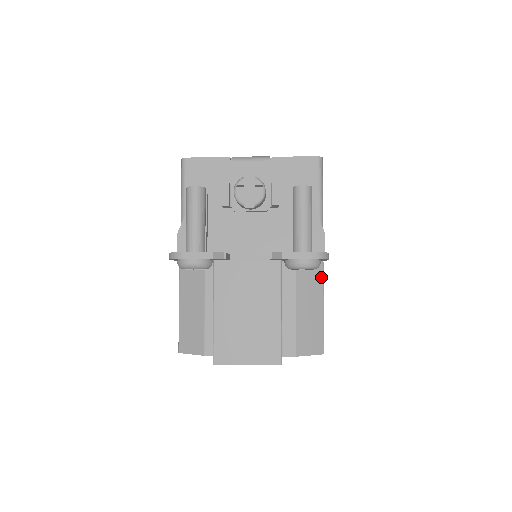
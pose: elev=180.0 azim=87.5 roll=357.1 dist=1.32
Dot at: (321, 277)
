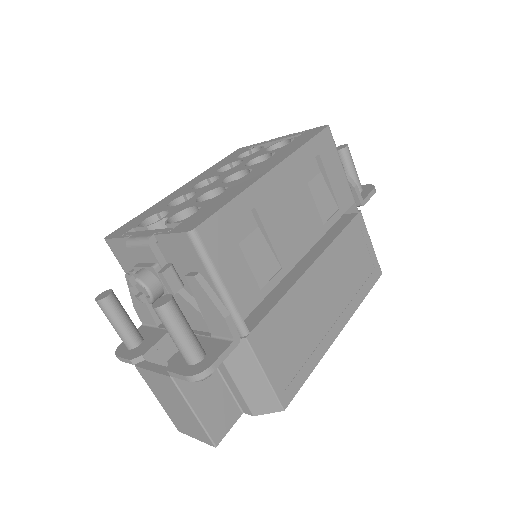
Dot at: (249, 351)
